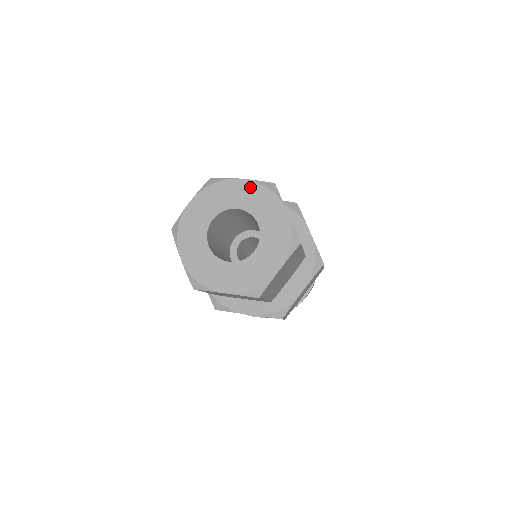
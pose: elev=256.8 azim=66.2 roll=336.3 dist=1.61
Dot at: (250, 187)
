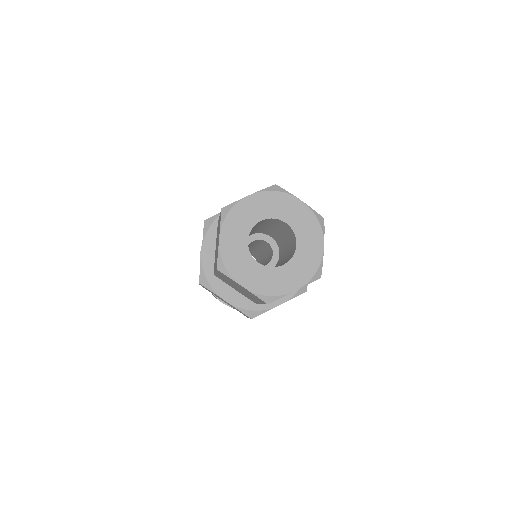
Dot at: (305, 211)
